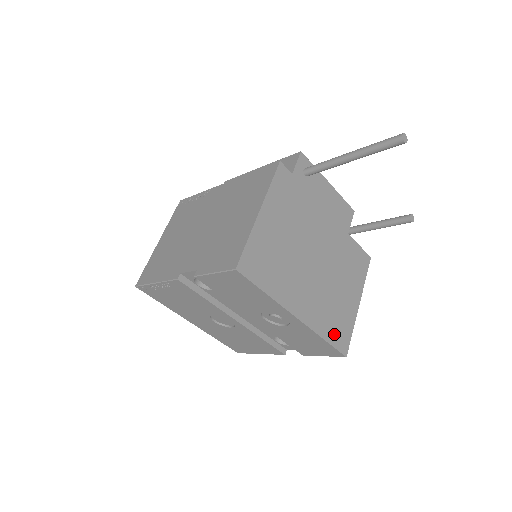
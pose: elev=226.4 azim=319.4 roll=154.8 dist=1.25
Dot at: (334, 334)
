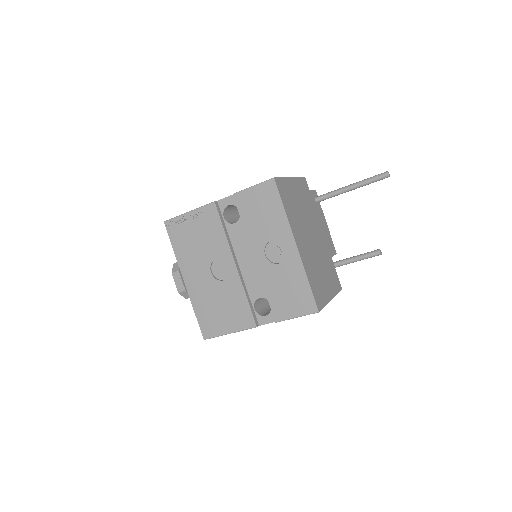
Dot at: (314, 288)
